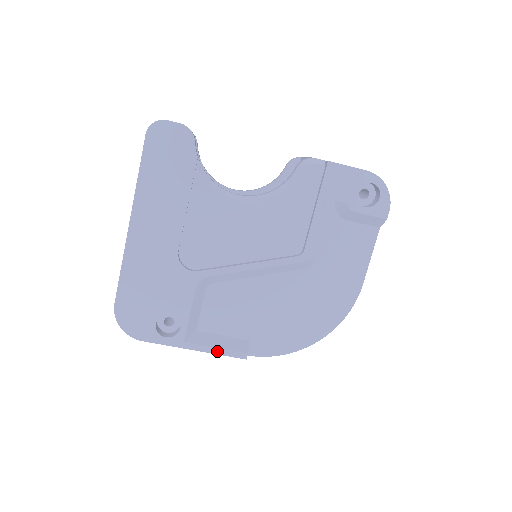
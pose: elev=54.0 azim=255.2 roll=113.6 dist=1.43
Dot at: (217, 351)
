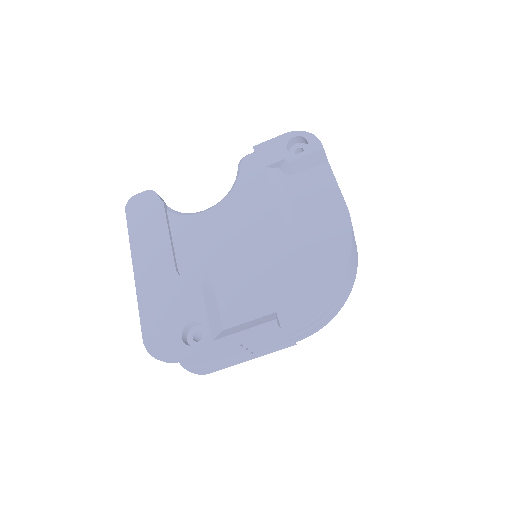
Dot at: (246, 333)
